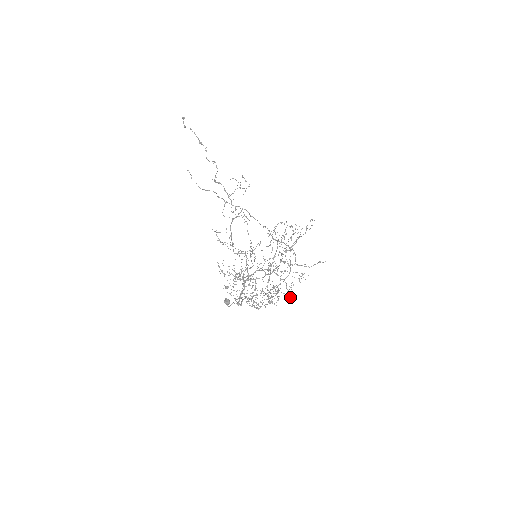
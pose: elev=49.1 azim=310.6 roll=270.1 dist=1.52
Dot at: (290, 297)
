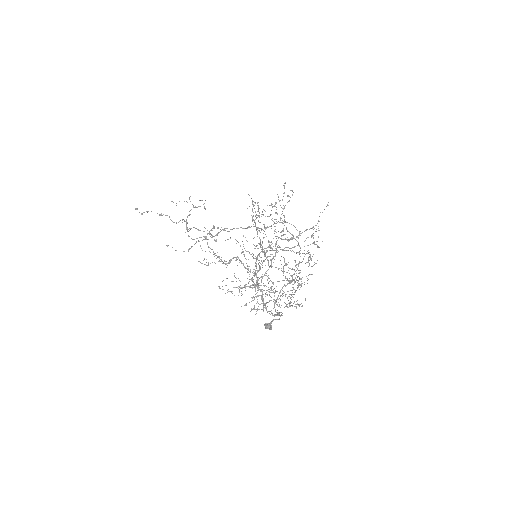
Dot at: occluded
